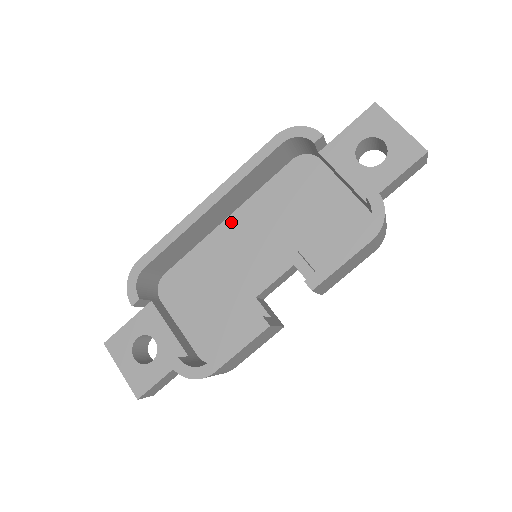
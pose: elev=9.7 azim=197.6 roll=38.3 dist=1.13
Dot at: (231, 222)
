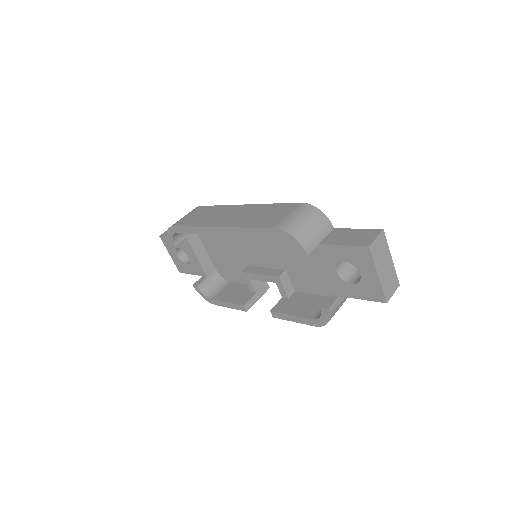
Dot at: occluded
